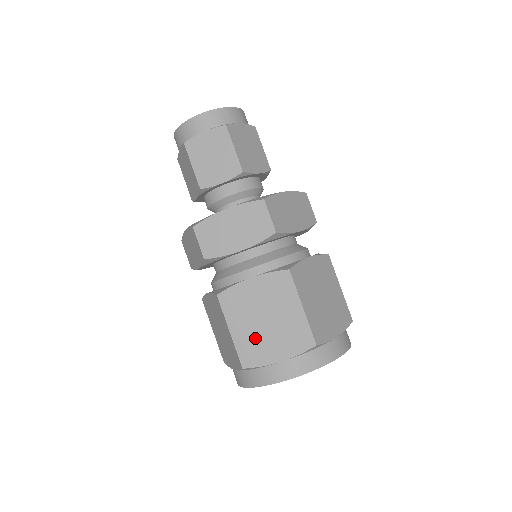
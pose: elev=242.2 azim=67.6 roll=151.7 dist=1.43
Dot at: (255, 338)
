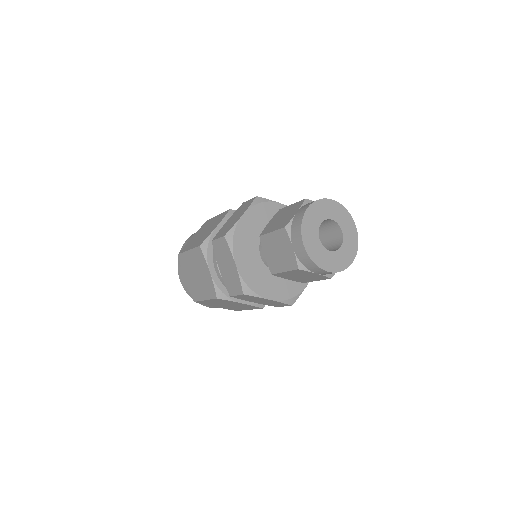
Dot at: (214, 304)
